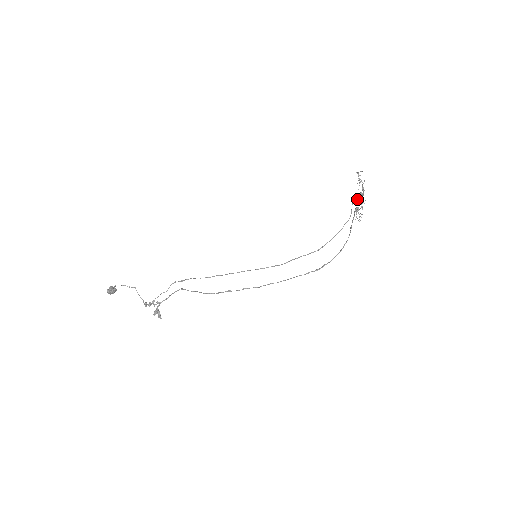
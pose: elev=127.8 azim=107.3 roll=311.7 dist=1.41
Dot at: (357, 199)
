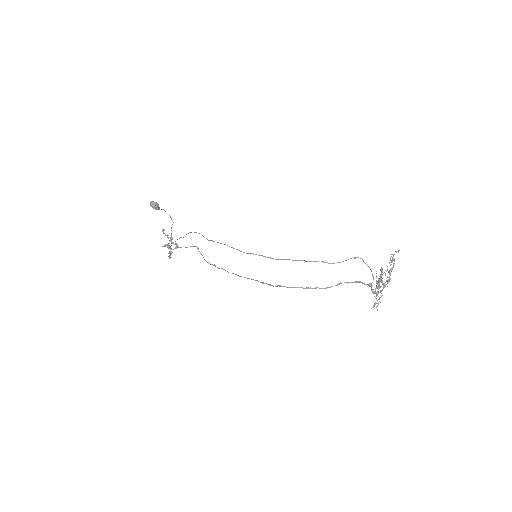
Dot at: occluded
